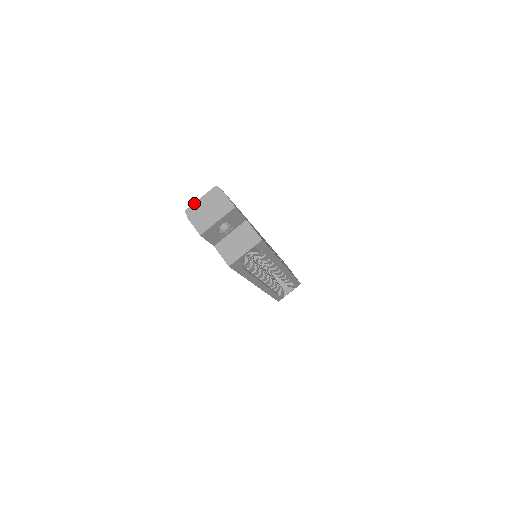
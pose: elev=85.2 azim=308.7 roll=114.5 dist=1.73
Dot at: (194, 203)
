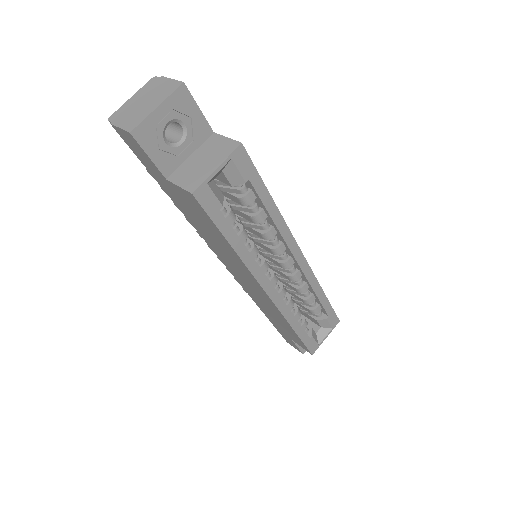
Dot at: occluded
